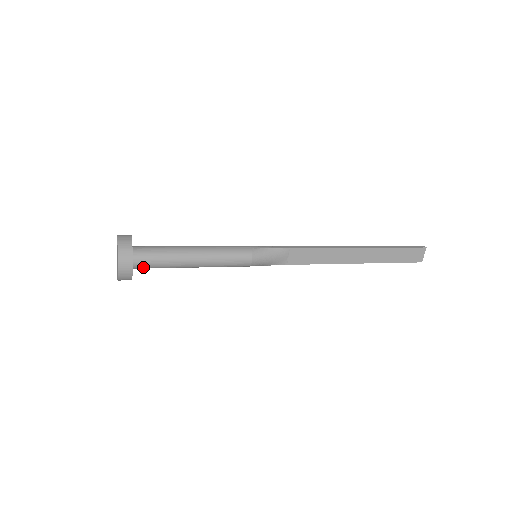
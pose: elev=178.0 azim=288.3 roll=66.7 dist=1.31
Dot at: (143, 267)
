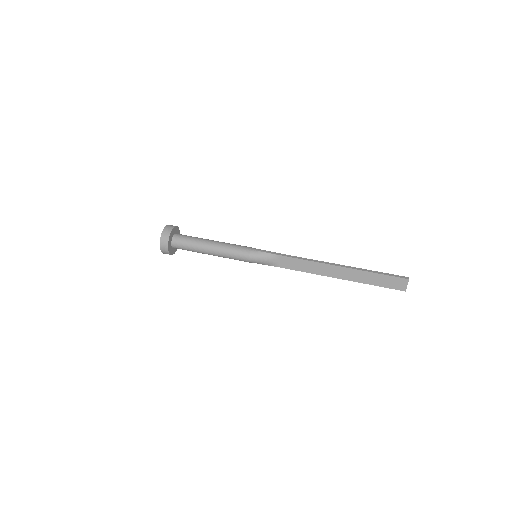
Dot at: (179, 248)
